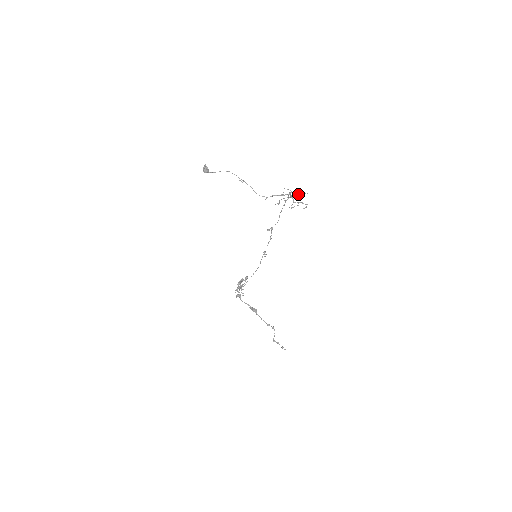
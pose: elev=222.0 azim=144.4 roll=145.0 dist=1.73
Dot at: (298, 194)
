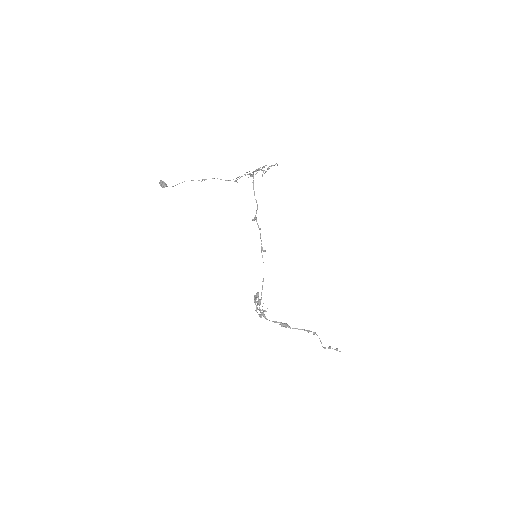
Dot at: occluded
